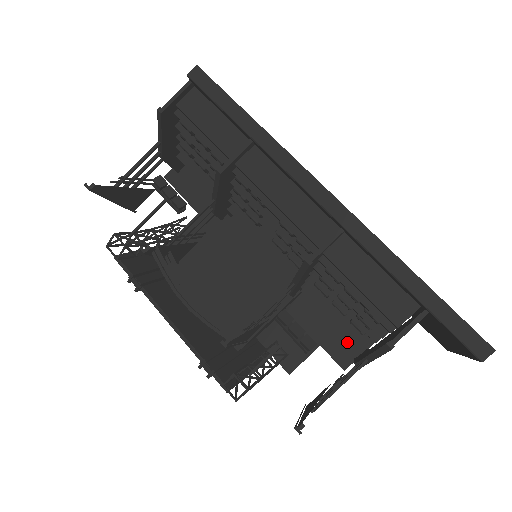
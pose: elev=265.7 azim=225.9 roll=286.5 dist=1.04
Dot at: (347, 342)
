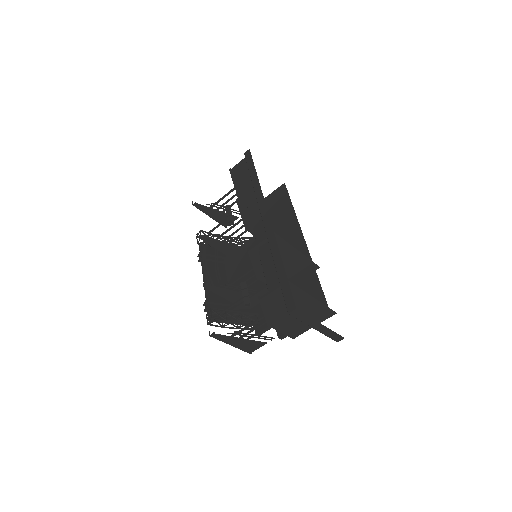
Dot at: occluded
